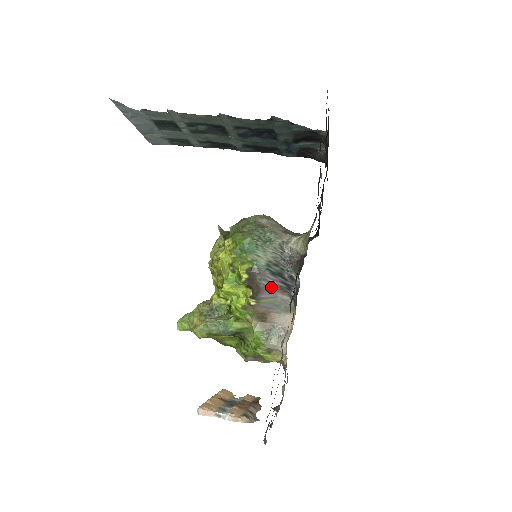
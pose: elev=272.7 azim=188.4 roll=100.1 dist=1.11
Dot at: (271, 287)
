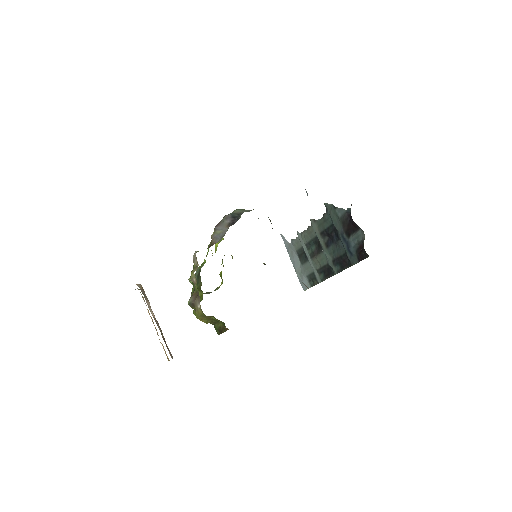
Dot at: (226, 223)
